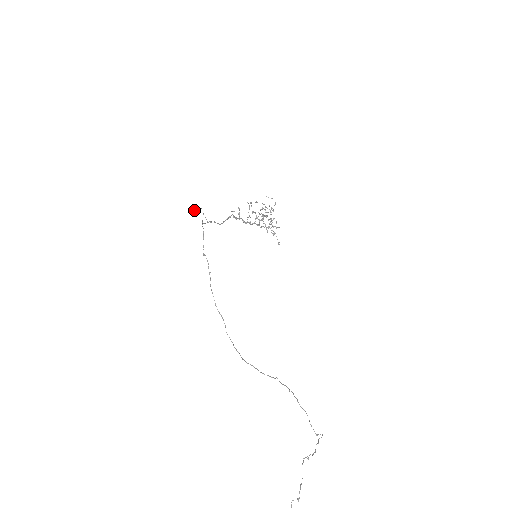
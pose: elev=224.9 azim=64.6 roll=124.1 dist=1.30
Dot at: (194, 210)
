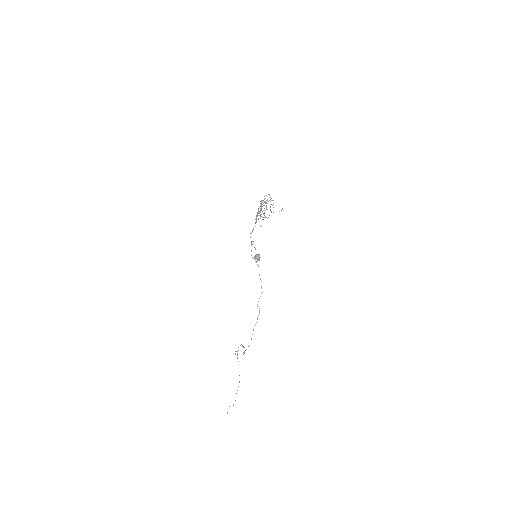
Dot at: (258, 260)
